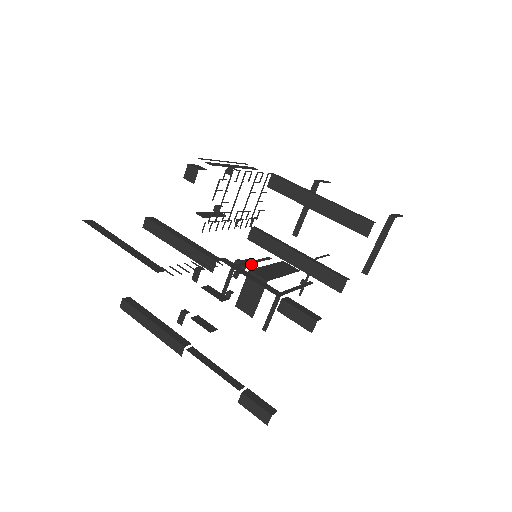
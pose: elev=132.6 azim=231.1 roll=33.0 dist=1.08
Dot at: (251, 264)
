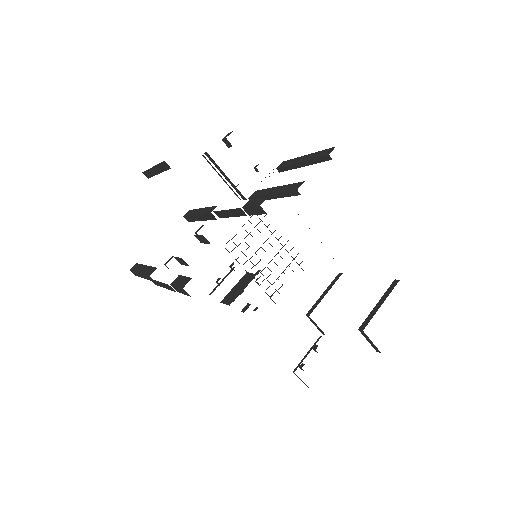
Dot at: (255, 310)
